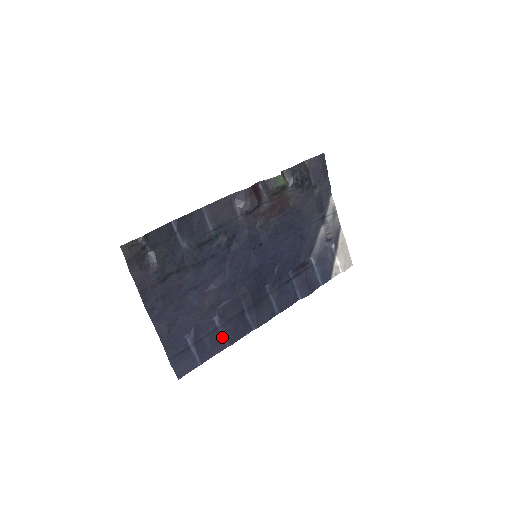
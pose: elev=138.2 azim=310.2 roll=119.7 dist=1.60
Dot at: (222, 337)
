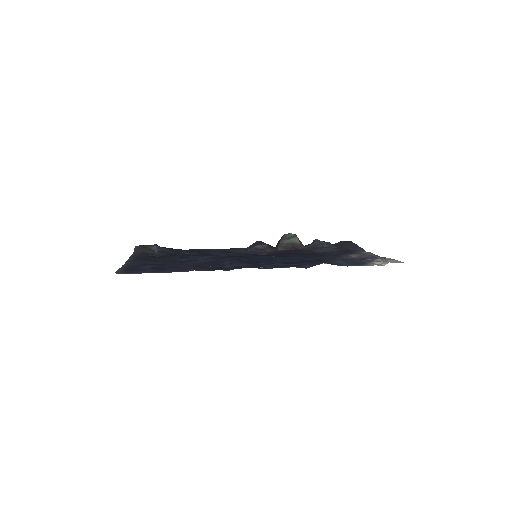
Dot at: occluded
